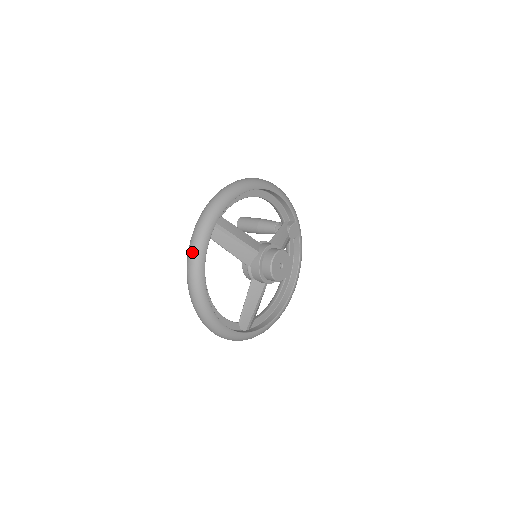
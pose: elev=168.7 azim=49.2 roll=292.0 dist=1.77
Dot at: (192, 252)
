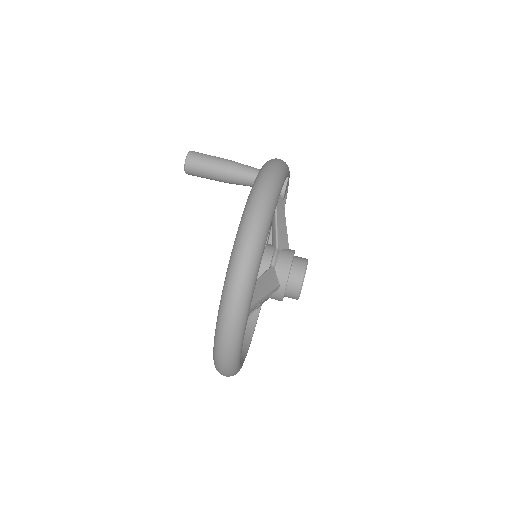
Dot at: (226, 364)
